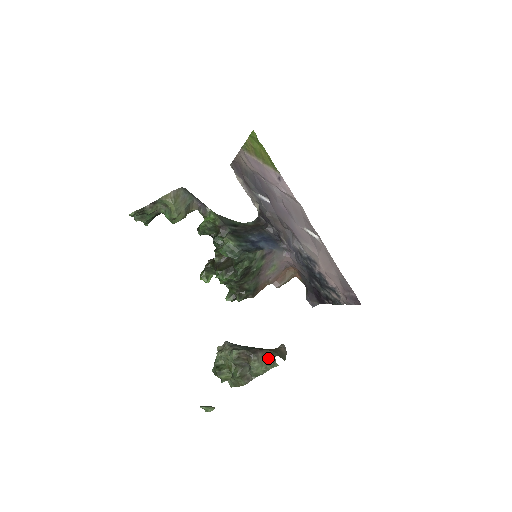
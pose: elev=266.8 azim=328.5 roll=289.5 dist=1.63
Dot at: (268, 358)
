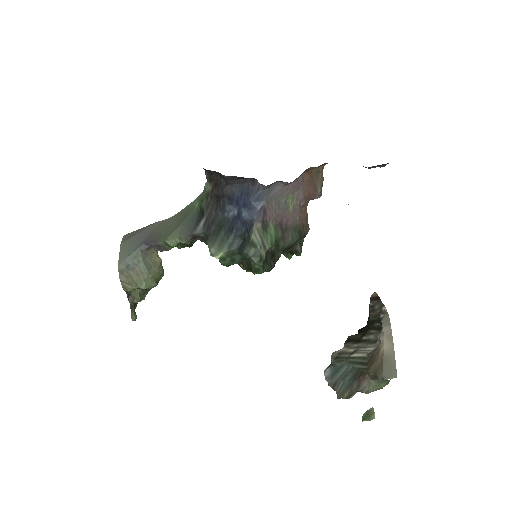
Dot at: (377, 380)
